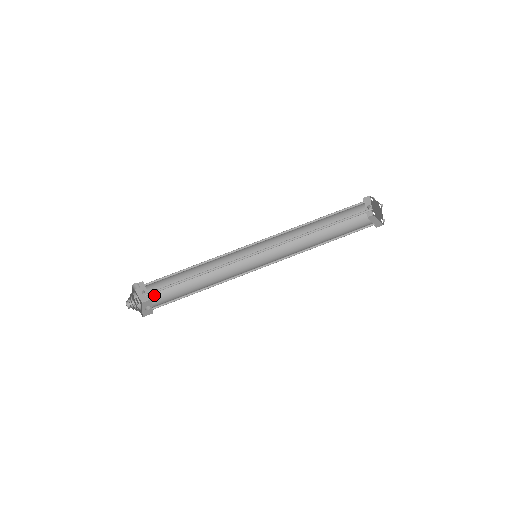
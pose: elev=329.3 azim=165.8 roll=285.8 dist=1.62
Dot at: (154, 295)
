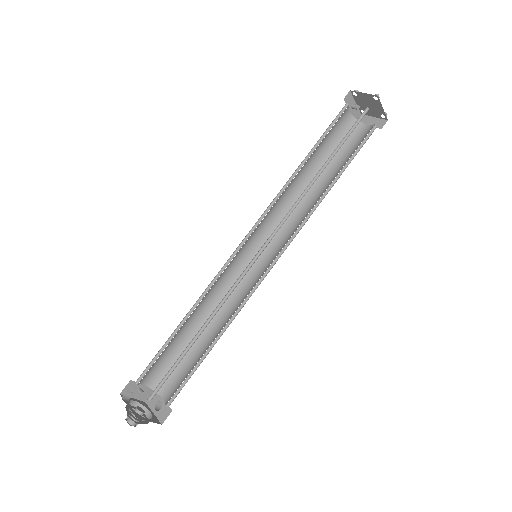
Dot at: (155, 384)
